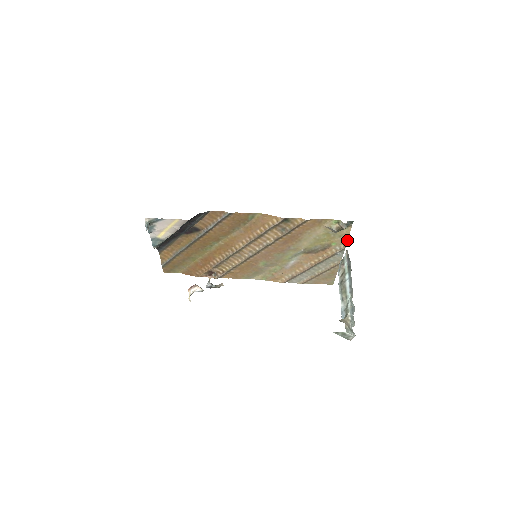
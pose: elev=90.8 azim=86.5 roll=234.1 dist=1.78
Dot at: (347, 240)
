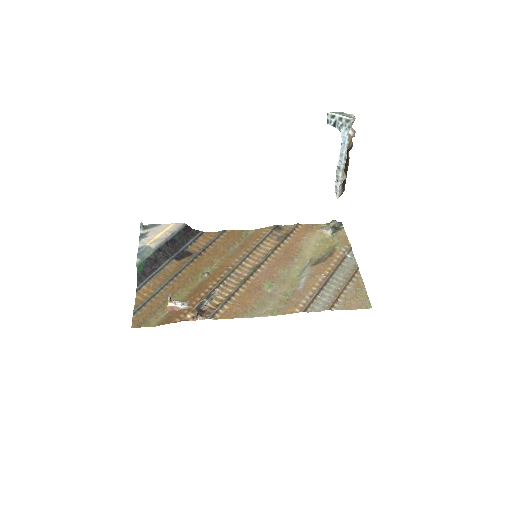
Dot at: (348, 241)
